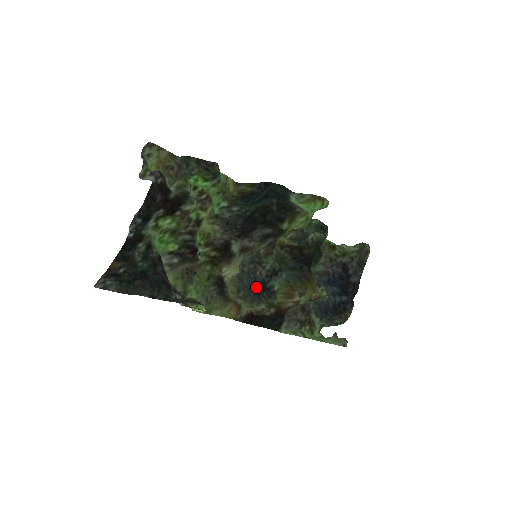
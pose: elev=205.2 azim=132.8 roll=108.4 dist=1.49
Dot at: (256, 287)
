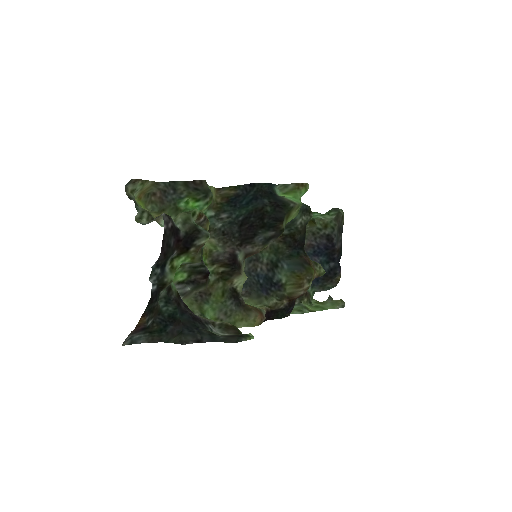
Dot at: (261, 283)
